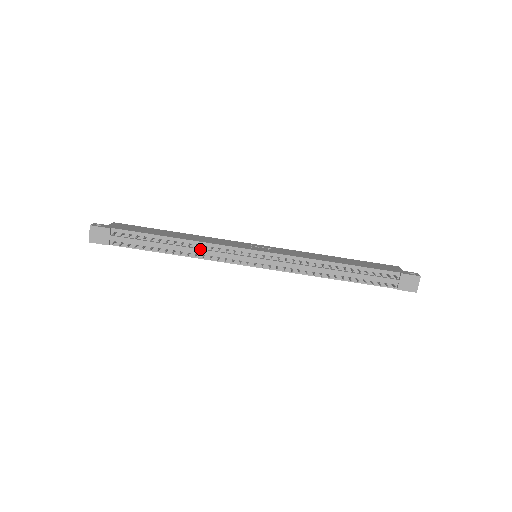
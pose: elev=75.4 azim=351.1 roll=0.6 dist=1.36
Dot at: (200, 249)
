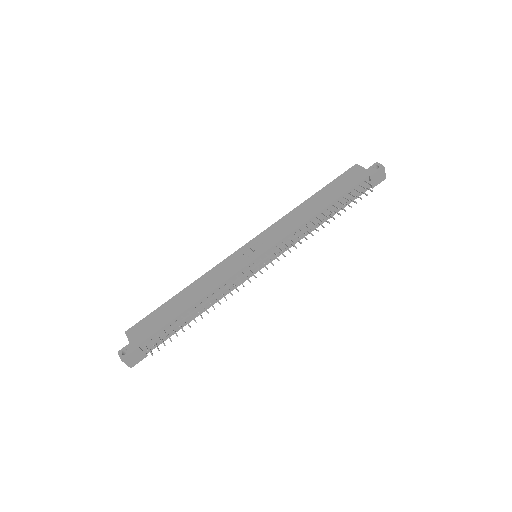
Dot at: (217, 295)
